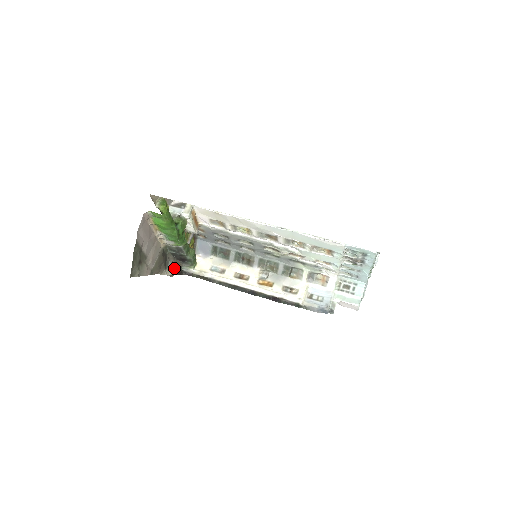
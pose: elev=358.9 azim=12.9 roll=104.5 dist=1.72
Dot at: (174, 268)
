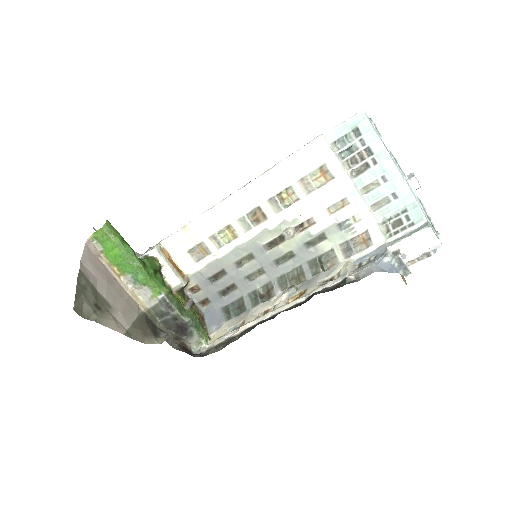
Dot at: occluded
